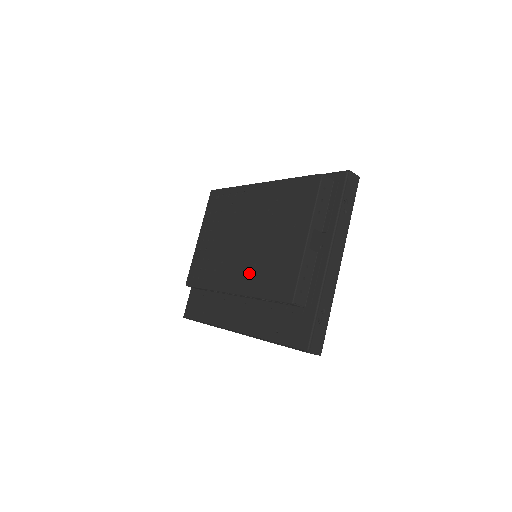
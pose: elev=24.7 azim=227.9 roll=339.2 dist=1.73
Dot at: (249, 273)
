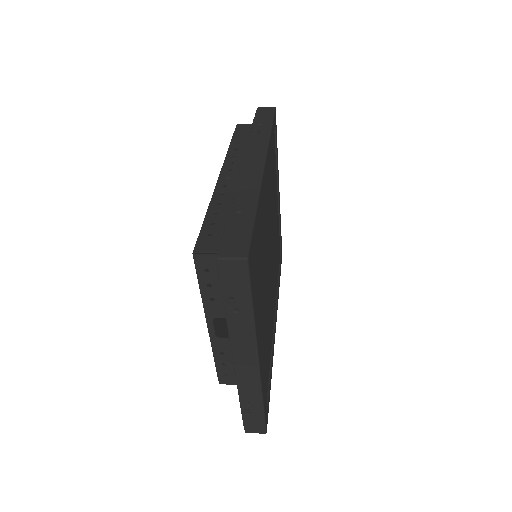
Dot at: occluded
